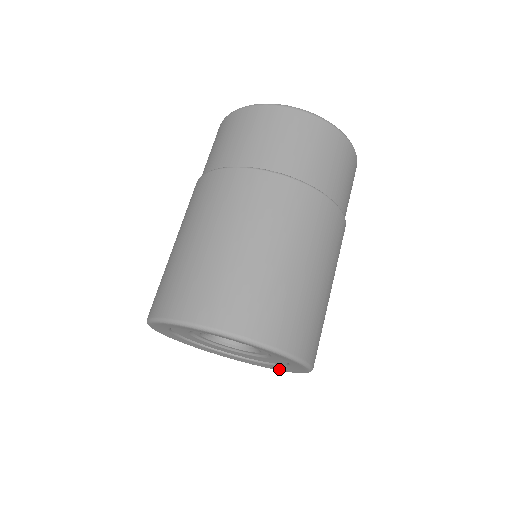
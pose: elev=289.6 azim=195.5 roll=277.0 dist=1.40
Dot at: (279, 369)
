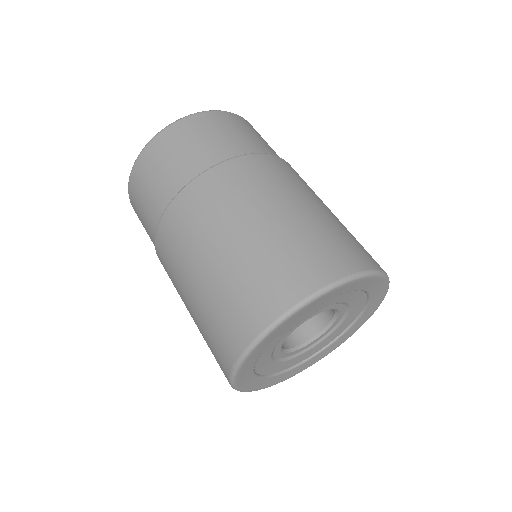
Dot at: (342, 341)
